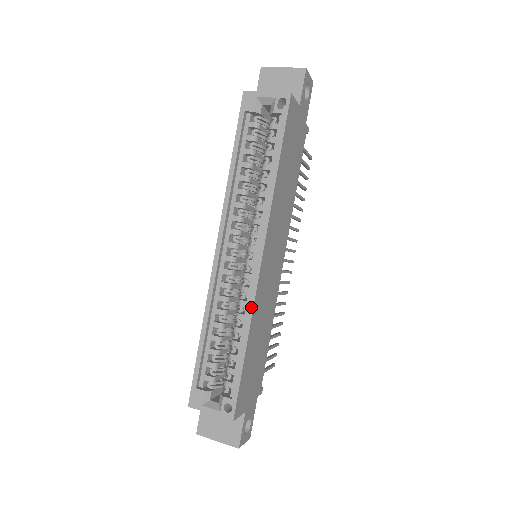
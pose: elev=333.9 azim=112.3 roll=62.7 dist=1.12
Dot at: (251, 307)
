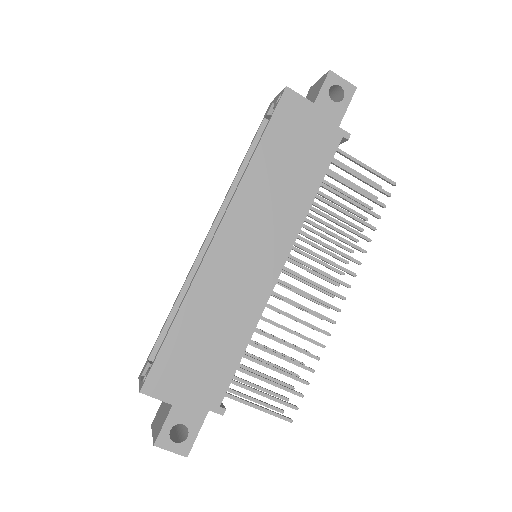
Dot at: (193, 279)
